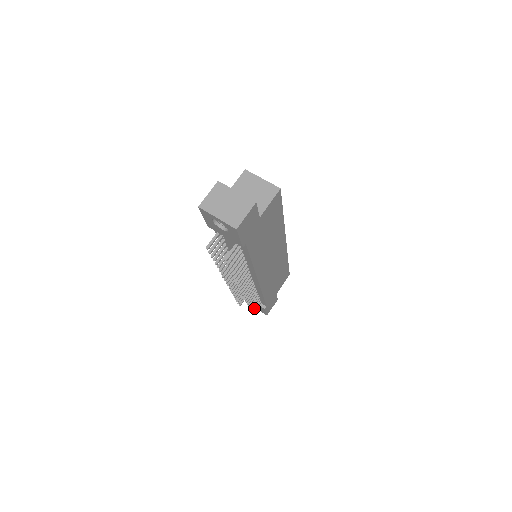
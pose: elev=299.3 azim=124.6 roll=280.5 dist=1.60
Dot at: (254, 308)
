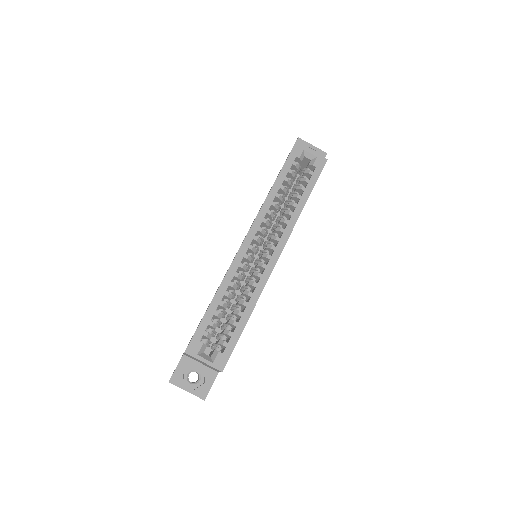
Dot at: occluded
